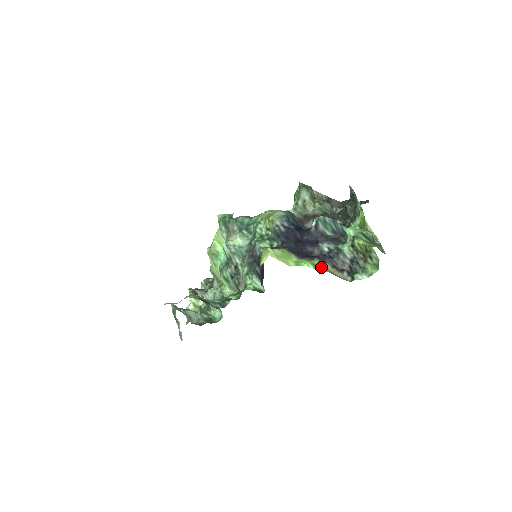
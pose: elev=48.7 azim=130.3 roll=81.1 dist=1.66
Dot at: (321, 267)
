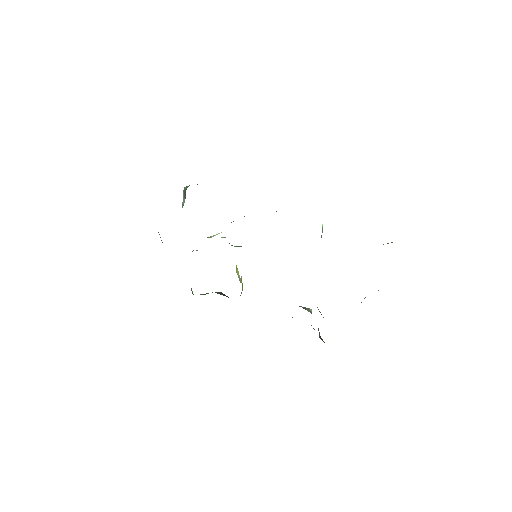
Dot at: occluded
